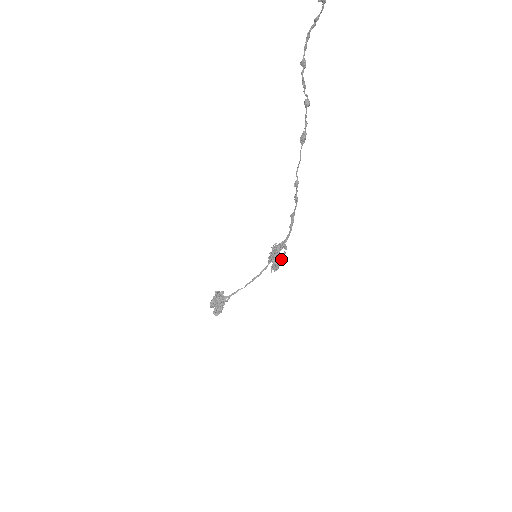
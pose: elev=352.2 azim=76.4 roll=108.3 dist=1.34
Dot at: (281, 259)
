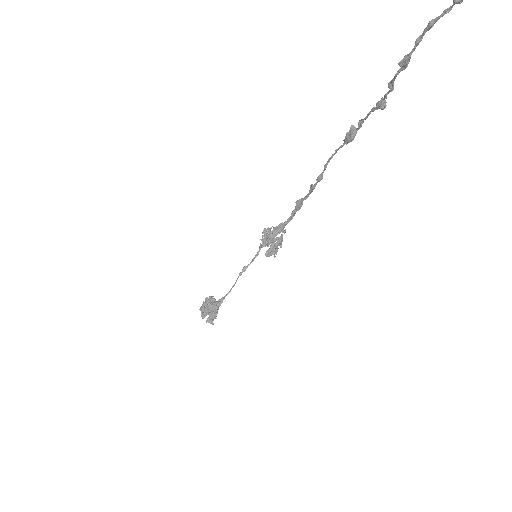
Dot at: (279, 244)
